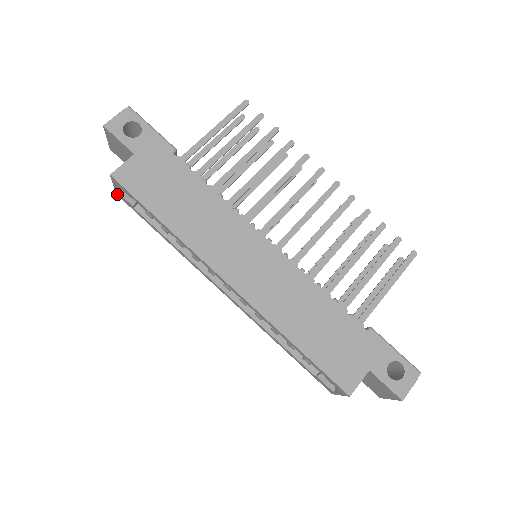
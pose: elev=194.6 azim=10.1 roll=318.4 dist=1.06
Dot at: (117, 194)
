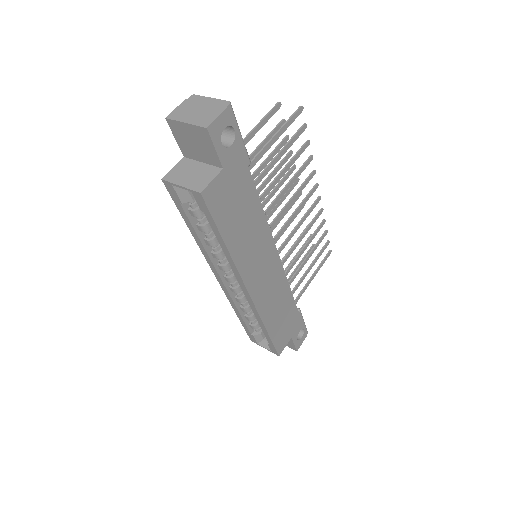
Dot at: (165, 182)
